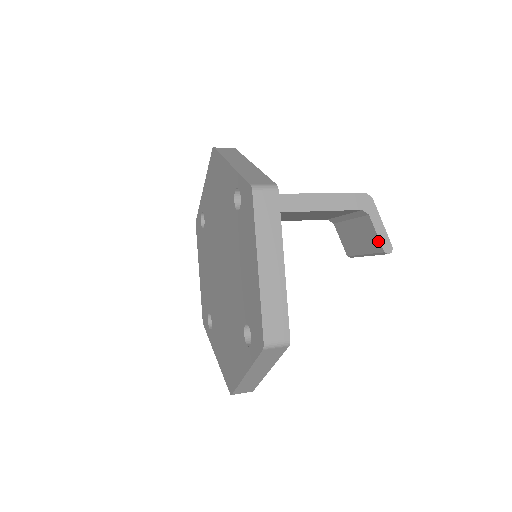
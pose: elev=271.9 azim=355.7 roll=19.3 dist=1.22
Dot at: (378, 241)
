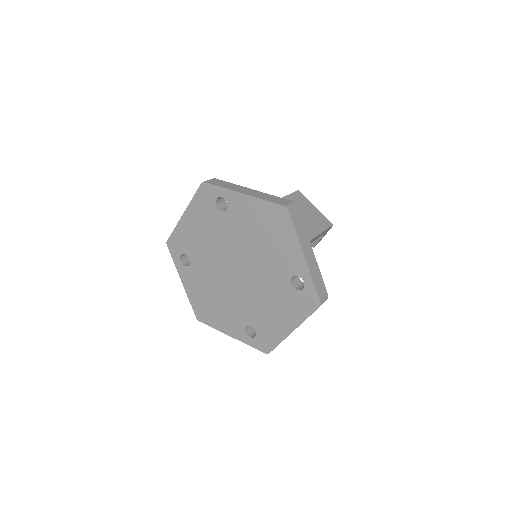
Dot at: (316, 242)
